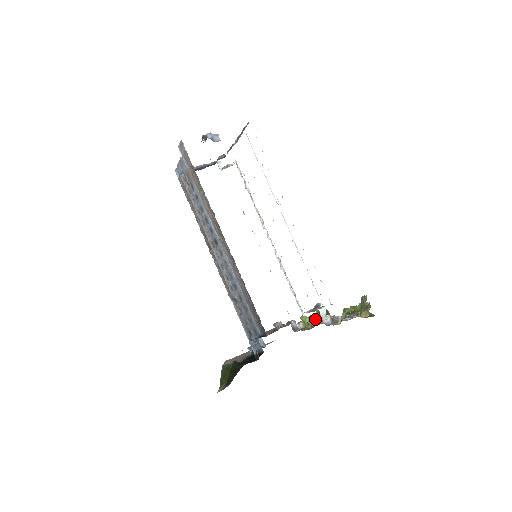
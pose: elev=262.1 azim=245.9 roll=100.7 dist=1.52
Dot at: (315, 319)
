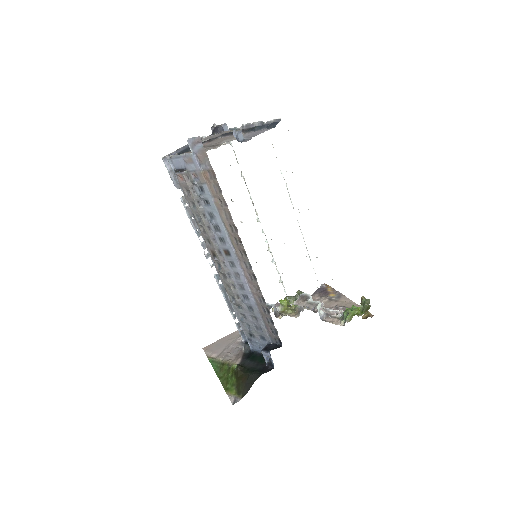
Dot at: (298, 306)
